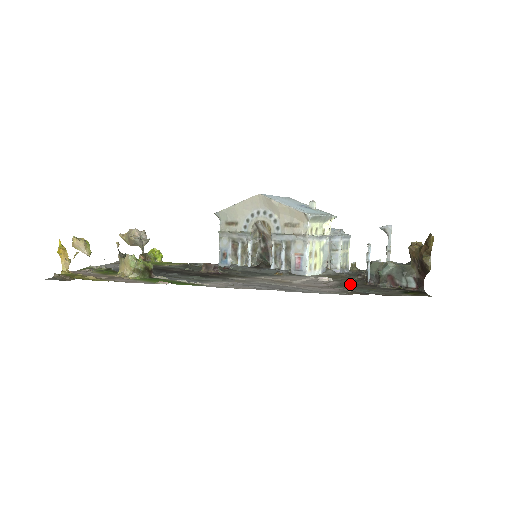
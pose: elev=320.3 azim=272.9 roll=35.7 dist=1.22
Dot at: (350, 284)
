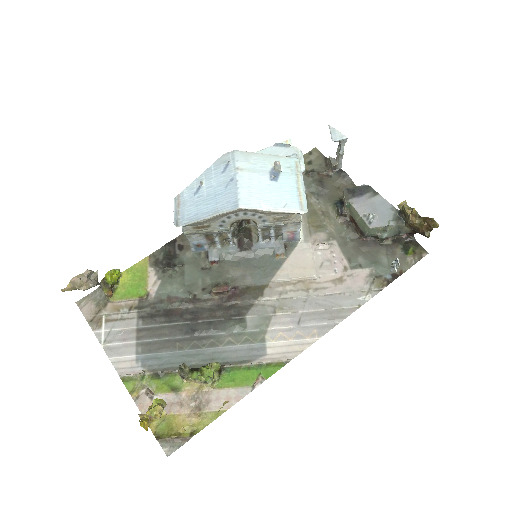
Dot at: (353, 248)
